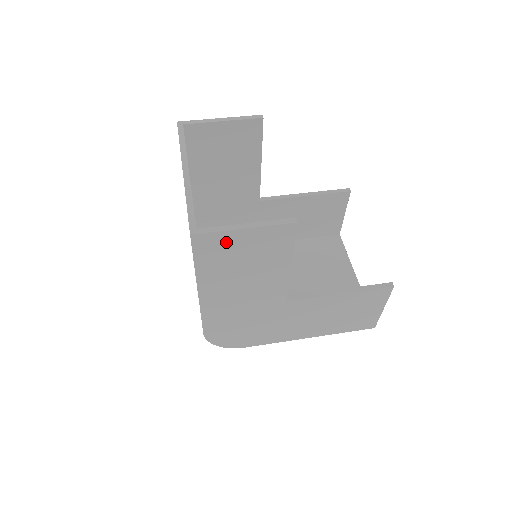
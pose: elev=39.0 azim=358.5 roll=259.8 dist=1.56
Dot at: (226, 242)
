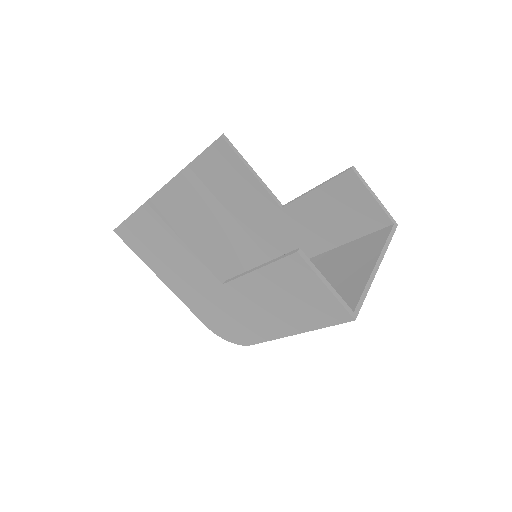
Dot at: (132, 231)
